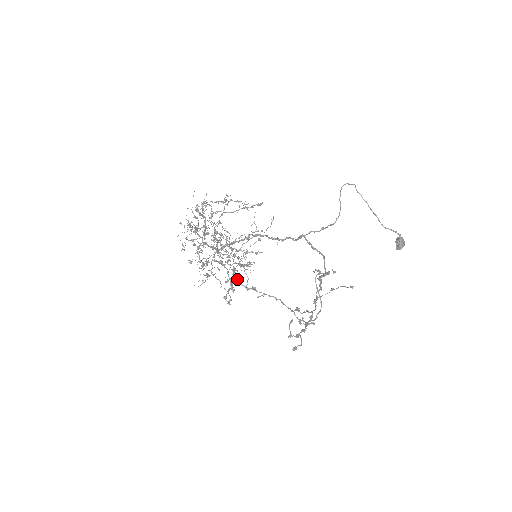
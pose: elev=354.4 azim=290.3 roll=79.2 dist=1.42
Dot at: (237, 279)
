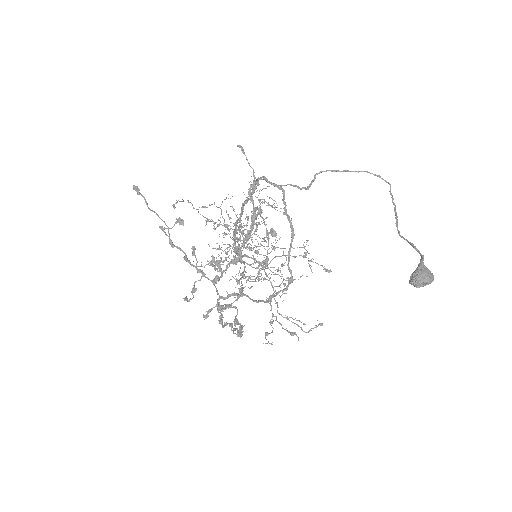
Dot at: occluded
